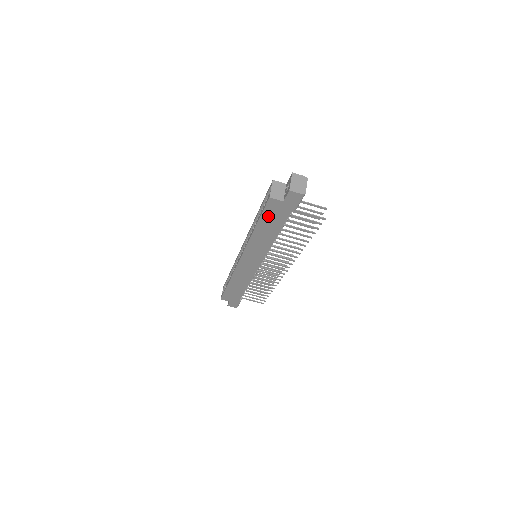
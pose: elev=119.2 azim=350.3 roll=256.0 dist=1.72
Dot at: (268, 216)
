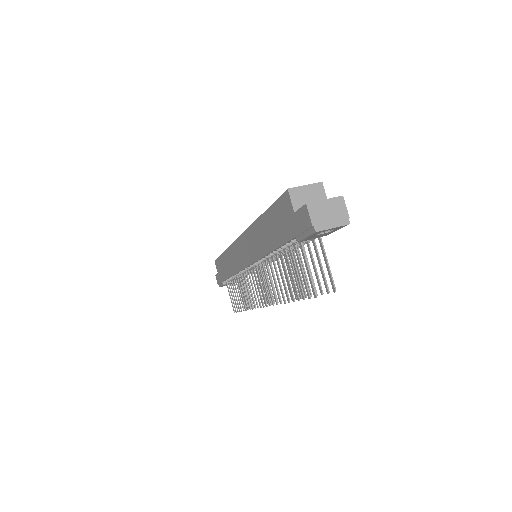
Dot at: (276, 214)
